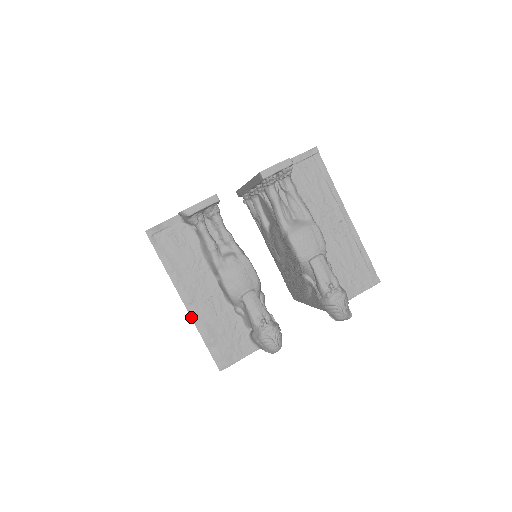
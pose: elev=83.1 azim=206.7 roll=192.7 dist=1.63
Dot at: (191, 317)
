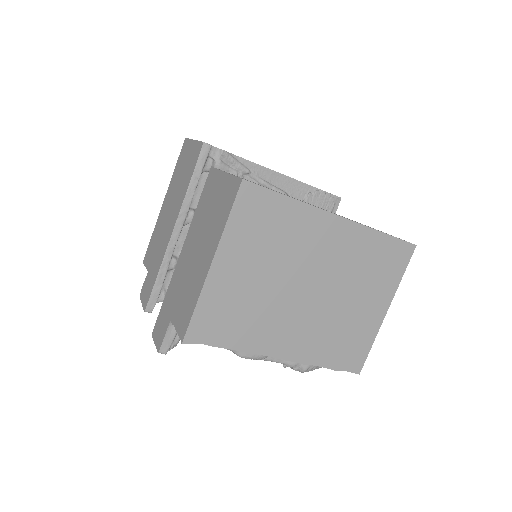
Dot at: occluded
